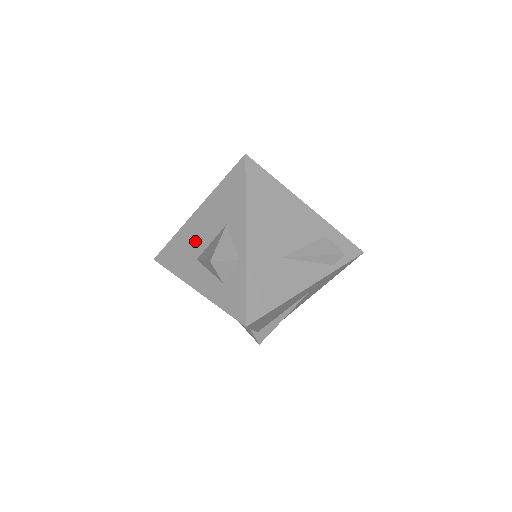
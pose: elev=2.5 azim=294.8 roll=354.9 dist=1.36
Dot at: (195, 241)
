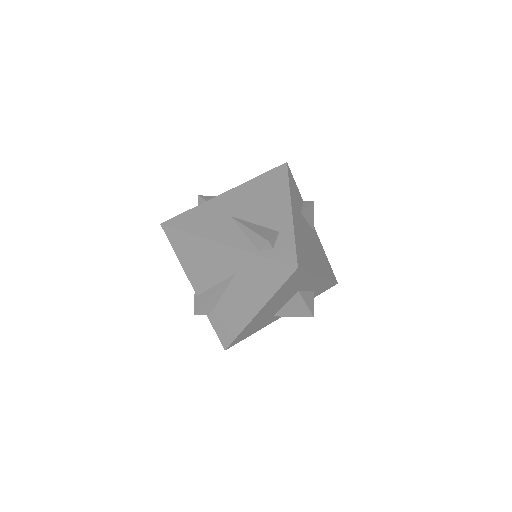
Dot at: occluded
